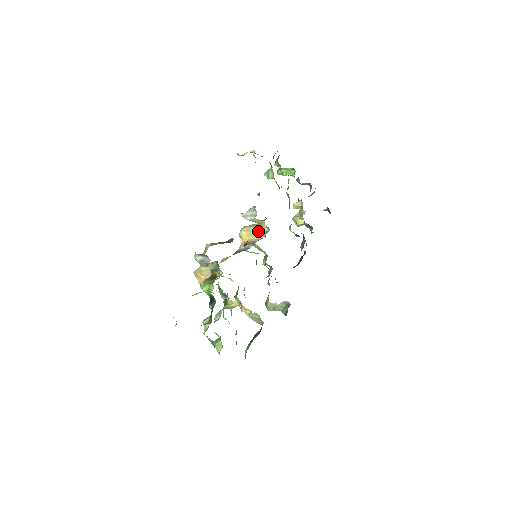
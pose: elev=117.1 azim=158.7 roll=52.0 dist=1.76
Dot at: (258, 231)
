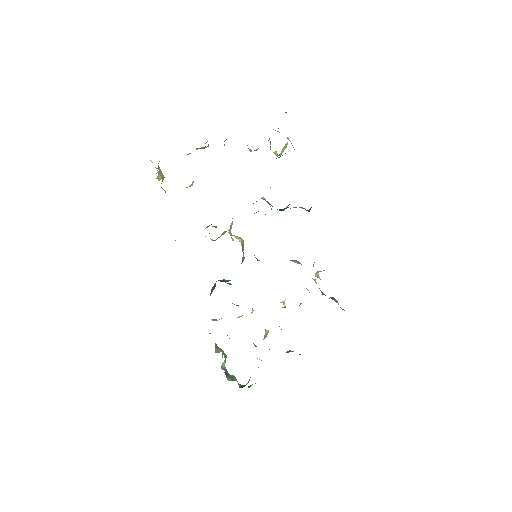
Dot at: occluded
